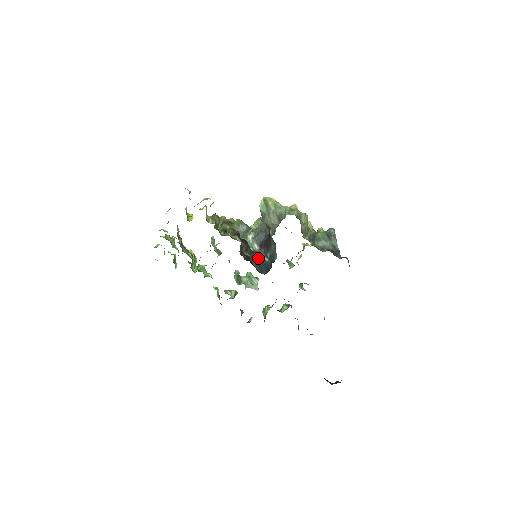
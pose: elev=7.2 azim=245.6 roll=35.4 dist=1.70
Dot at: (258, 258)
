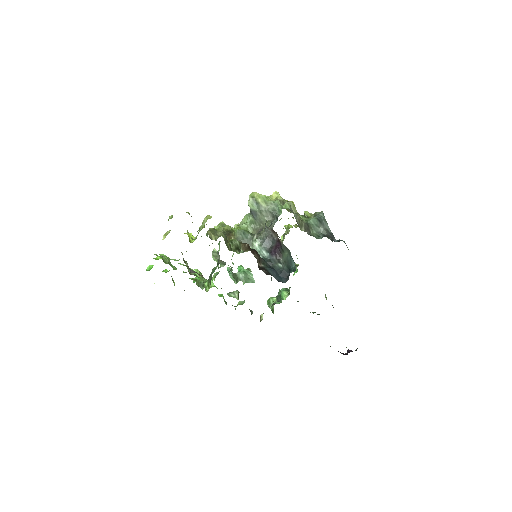
Dot at: (271, 265)
